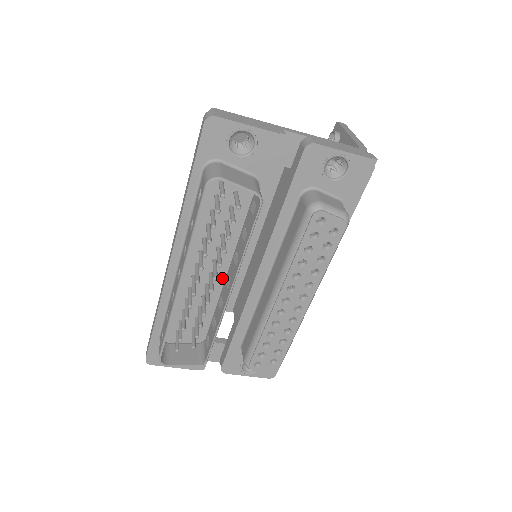
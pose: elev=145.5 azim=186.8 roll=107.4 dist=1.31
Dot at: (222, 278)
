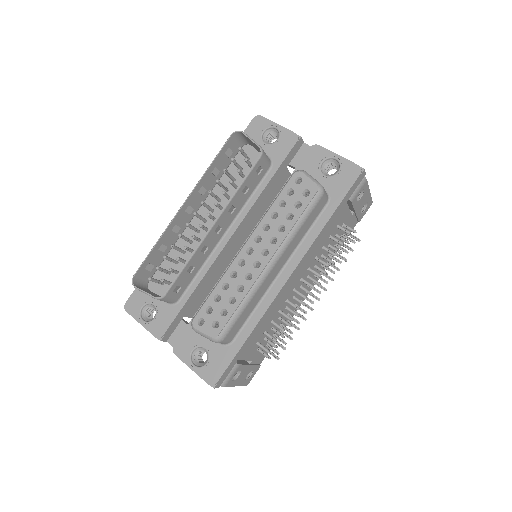
Dot at: occluded
